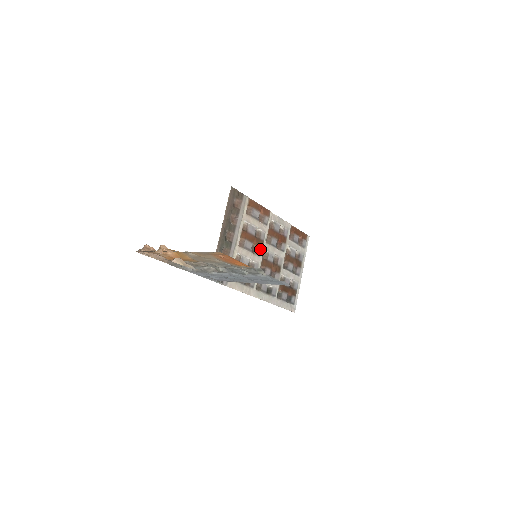
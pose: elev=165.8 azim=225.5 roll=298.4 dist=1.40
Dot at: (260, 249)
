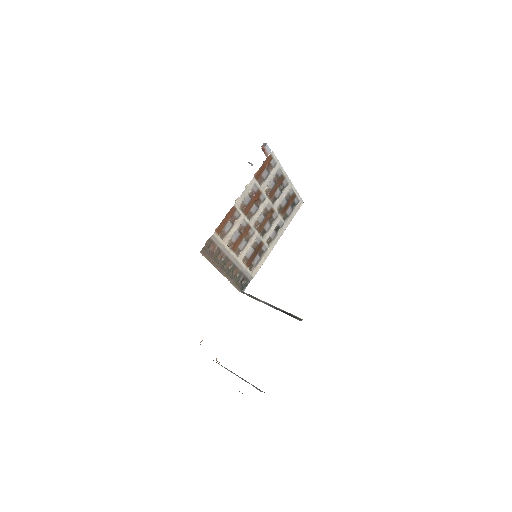
Dot at: (251, 230)
